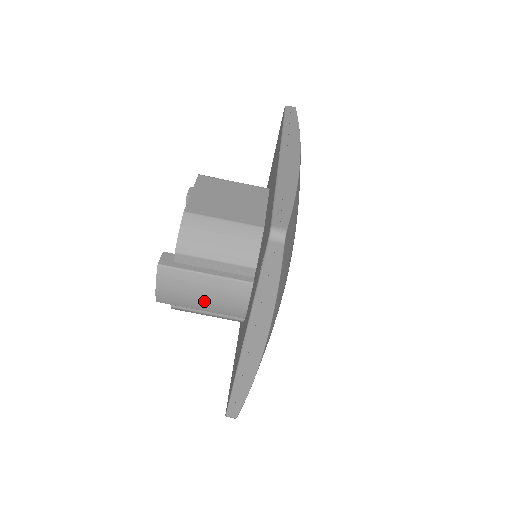
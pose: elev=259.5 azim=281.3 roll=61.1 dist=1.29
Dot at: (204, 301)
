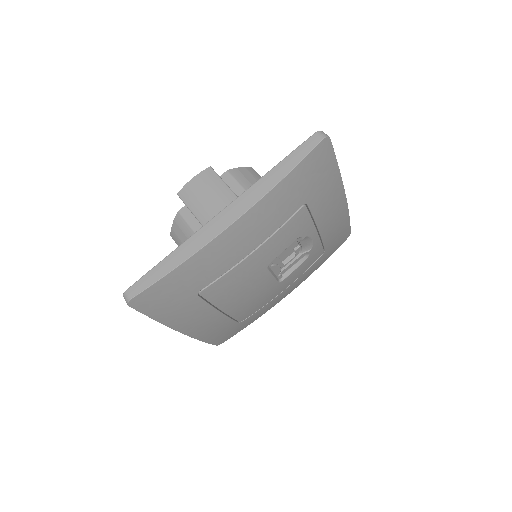
Dot at: (210, 209)
